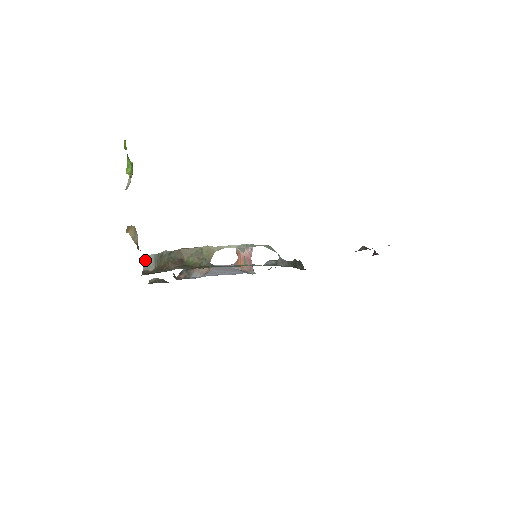
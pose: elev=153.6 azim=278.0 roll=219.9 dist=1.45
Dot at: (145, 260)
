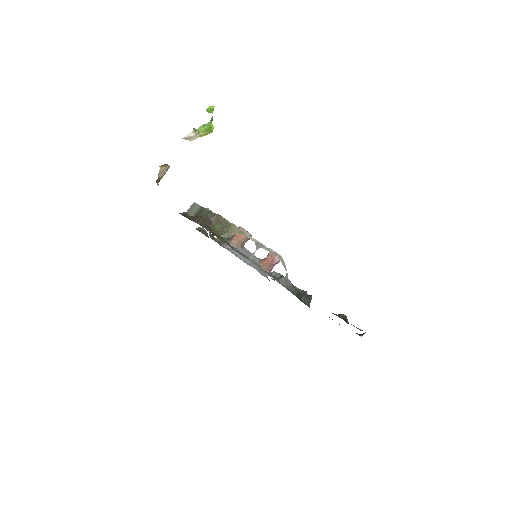
Dot at: (193, 206)
